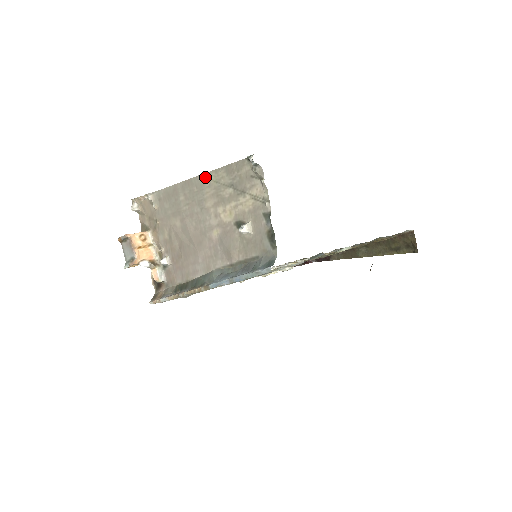
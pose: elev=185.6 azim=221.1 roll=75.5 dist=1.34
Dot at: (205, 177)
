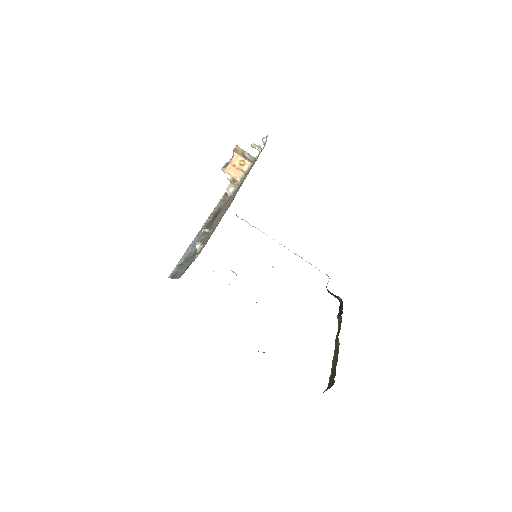
Dot at: occluded
